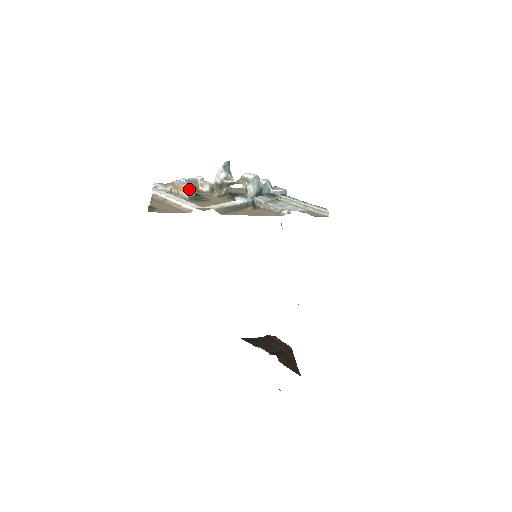
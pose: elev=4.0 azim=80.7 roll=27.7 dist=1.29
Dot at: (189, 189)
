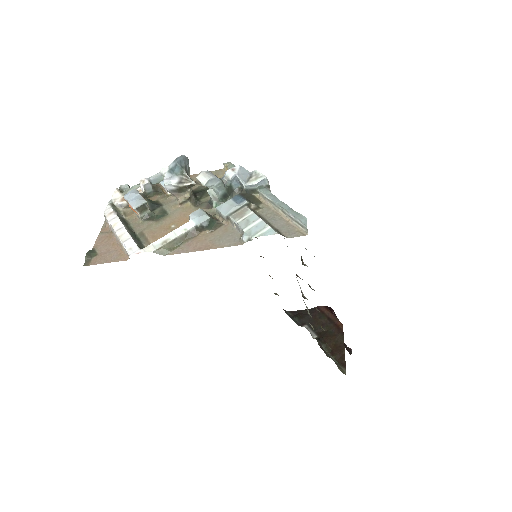
Dot at: (137, 209)
